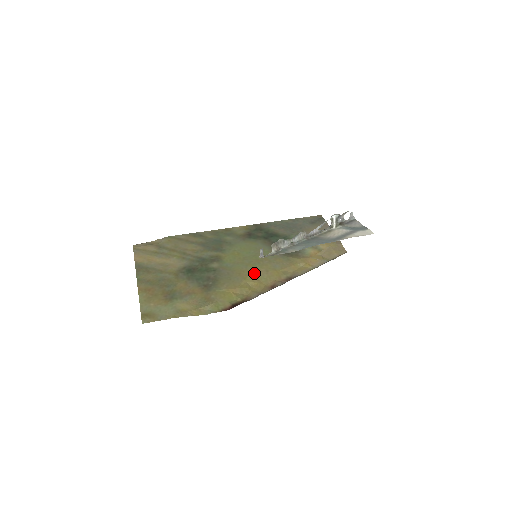
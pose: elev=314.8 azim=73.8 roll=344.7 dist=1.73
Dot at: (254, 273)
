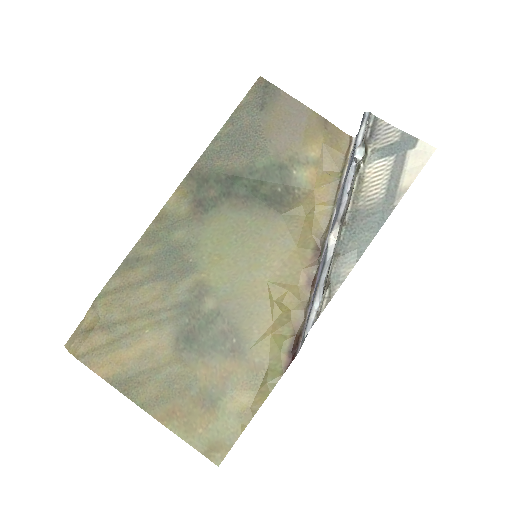
Dot at: (270, 279)
